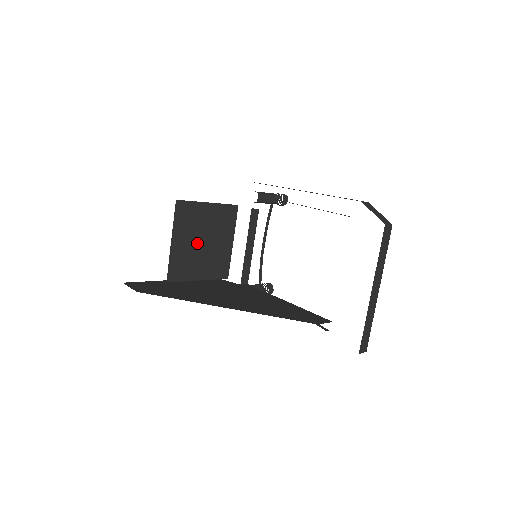
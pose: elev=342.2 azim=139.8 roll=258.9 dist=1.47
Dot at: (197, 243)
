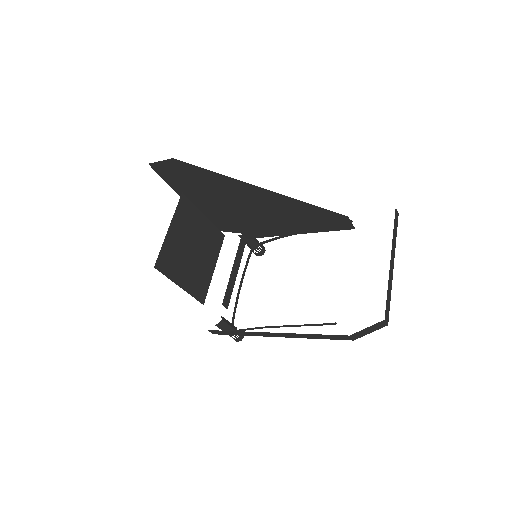
Dot at: (188, 247)
